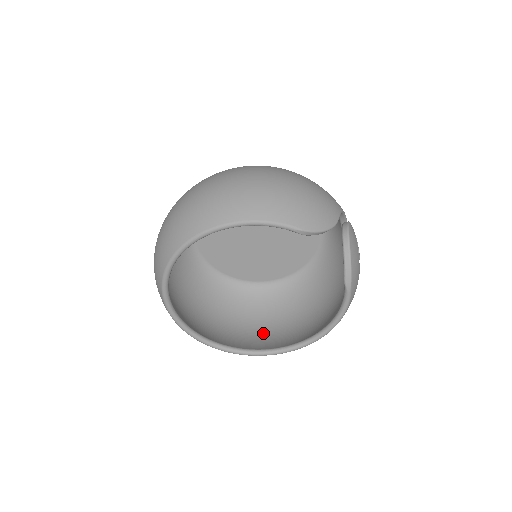
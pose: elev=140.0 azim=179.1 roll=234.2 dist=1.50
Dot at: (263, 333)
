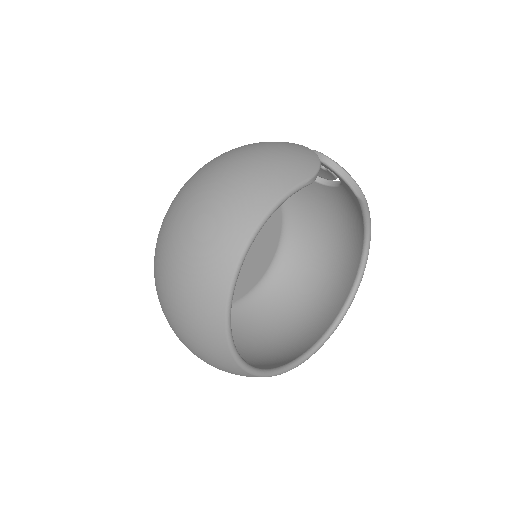
Dot at: (310, 314)
